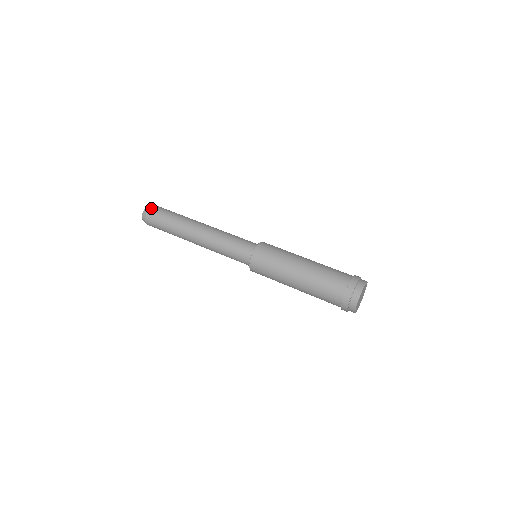
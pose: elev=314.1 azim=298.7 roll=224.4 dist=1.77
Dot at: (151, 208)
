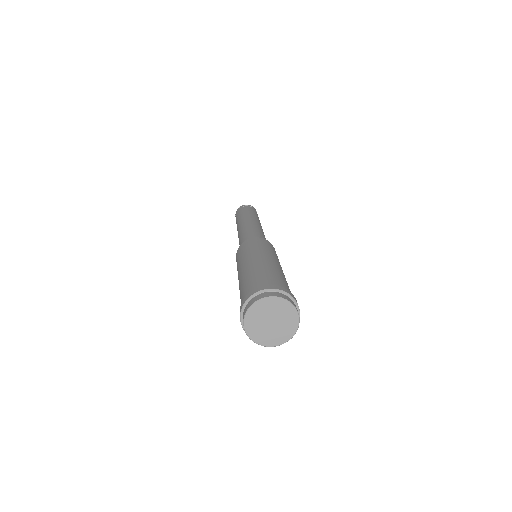
Dot at: occluded
